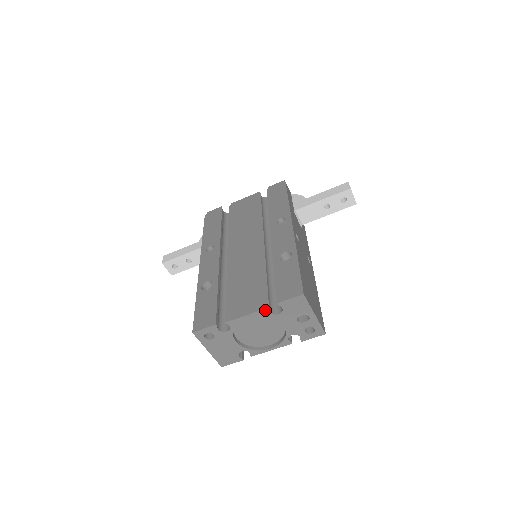
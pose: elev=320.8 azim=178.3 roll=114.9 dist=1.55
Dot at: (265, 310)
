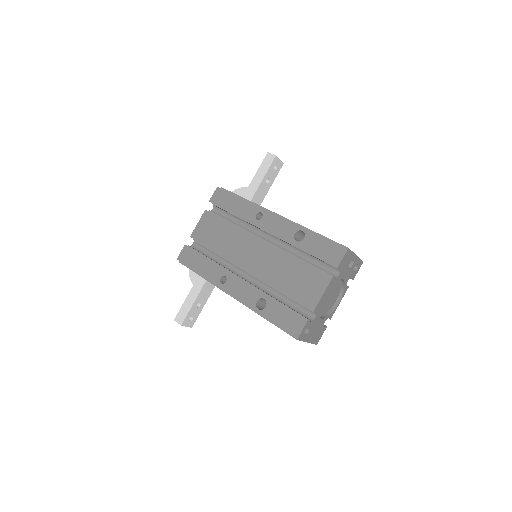
Dot at: (332, 280)
